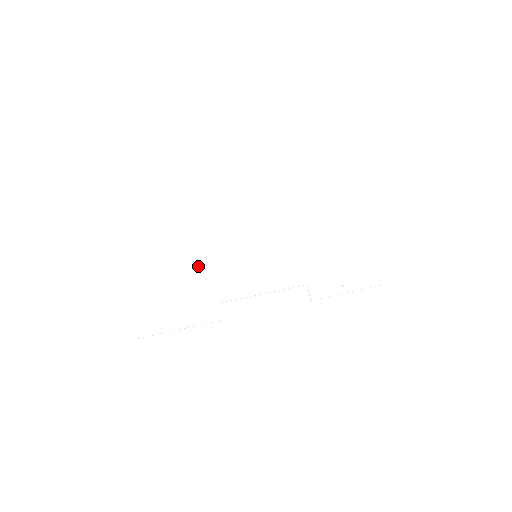
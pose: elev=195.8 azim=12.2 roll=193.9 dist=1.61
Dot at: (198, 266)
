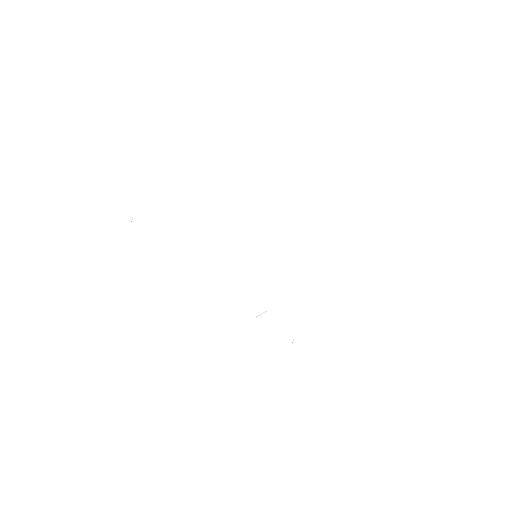
Dot at: (191, 204)
